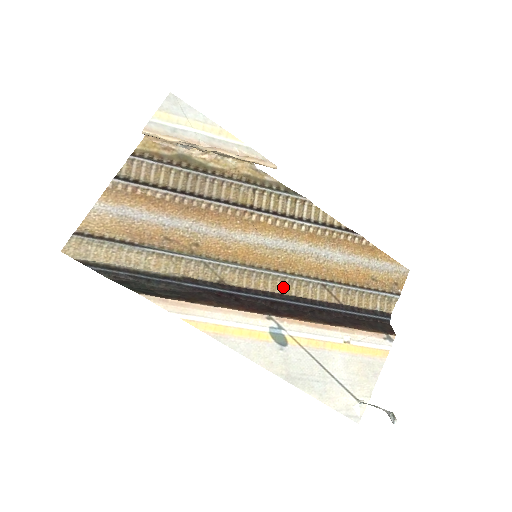
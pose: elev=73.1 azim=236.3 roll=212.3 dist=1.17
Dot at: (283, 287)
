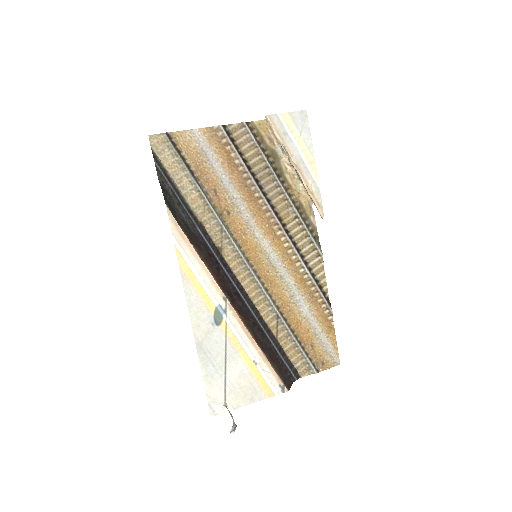
Dot at: (253, 291)
